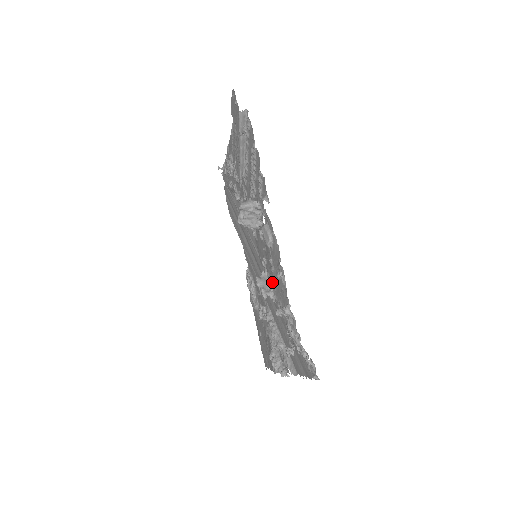
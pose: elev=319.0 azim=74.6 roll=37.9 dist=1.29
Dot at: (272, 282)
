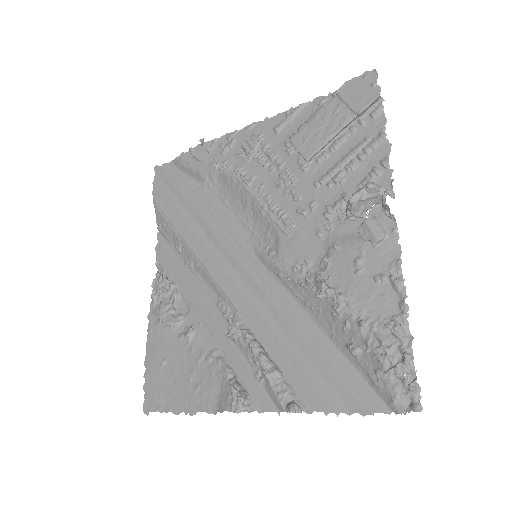
Dot at: (343, 286)
